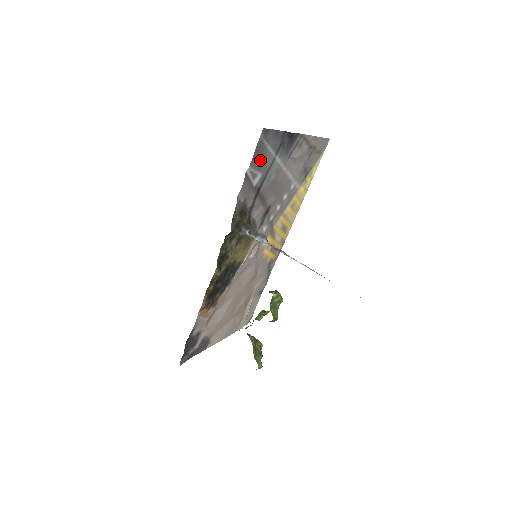
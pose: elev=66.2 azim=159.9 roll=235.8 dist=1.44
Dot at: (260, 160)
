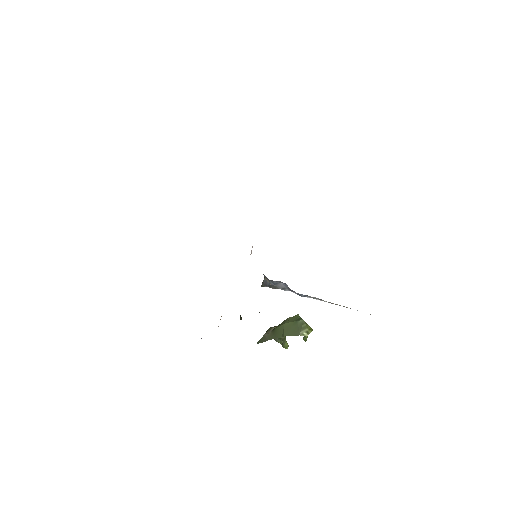
Dot at: occluded
